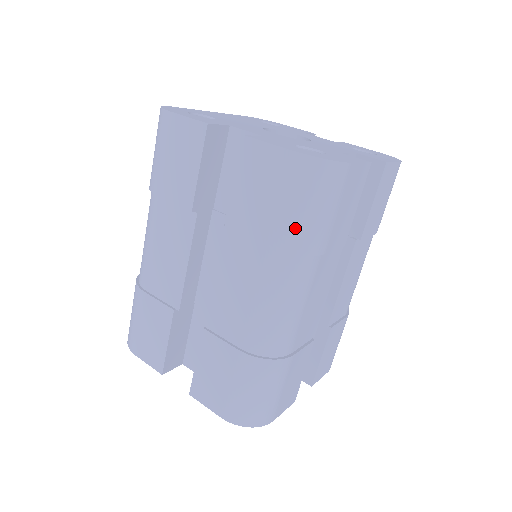
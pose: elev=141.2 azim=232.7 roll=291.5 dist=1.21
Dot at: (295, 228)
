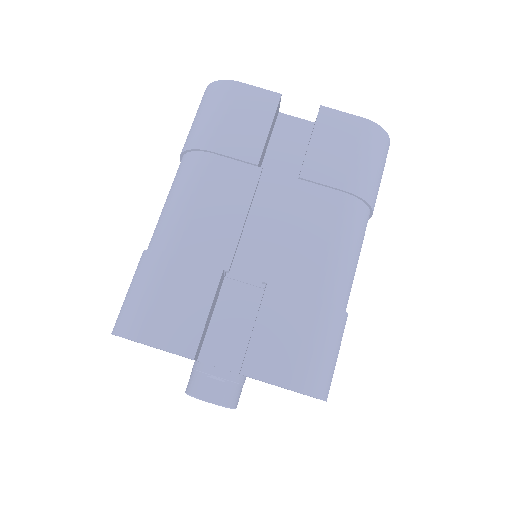
Dot at: (191, 133)
